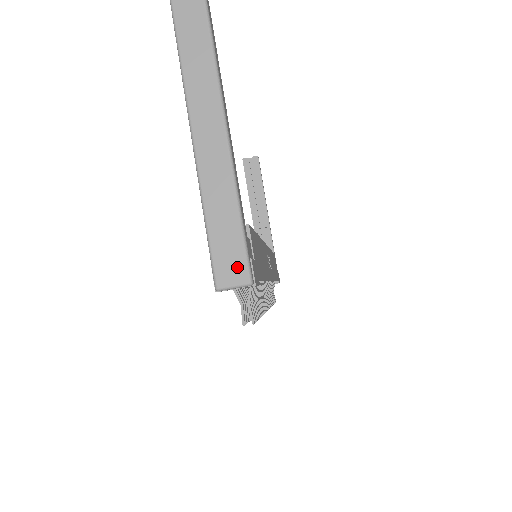
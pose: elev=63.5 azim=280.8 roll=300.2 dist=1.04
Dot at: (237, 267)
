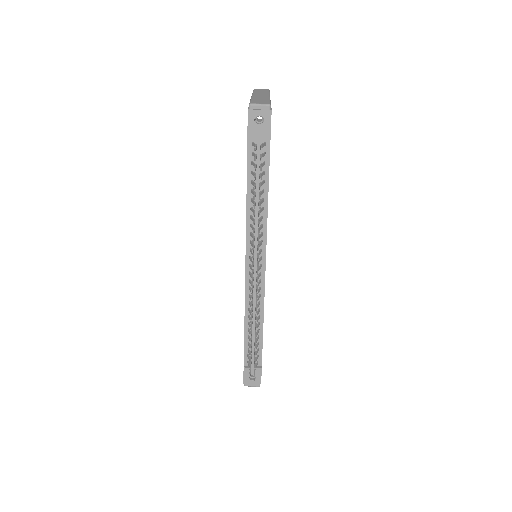
Dot at: (264, 102)
